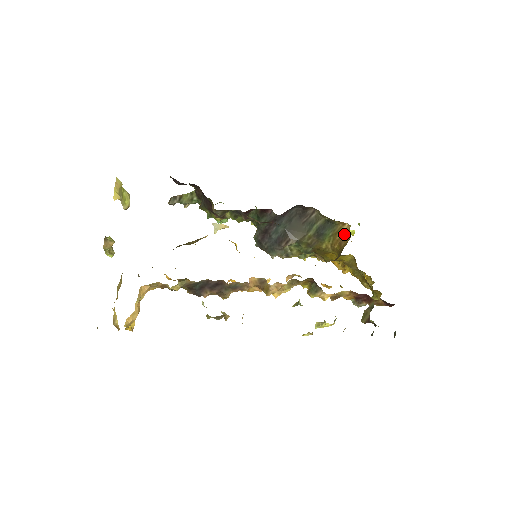
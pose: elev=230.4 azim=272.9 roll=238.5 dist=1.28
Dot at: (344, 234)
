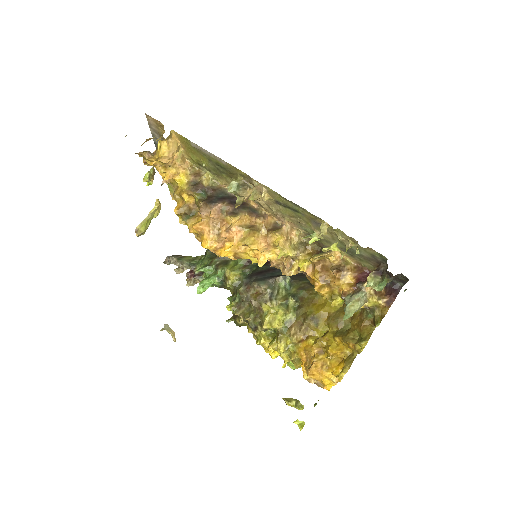
Dot at: occluded
